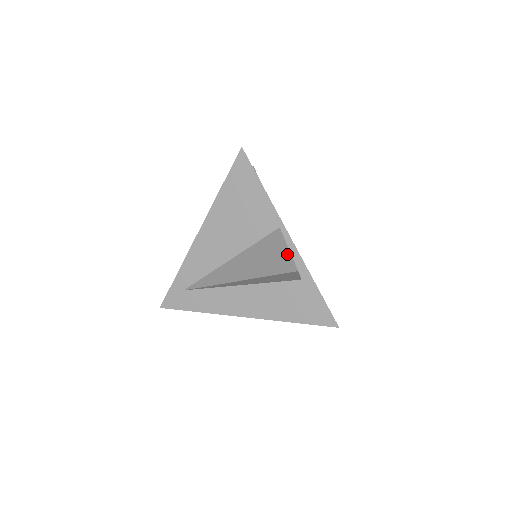
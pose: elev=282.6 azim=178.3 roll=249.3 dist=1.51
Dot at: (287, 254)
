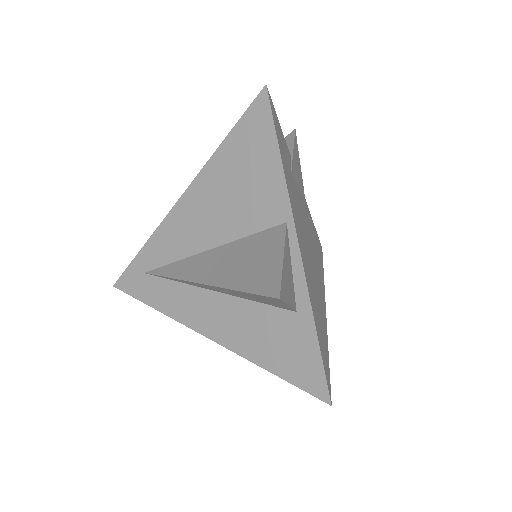
Dot at: (277, 266)
